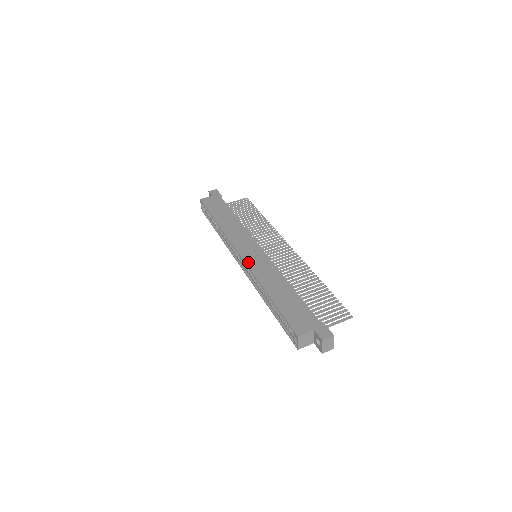
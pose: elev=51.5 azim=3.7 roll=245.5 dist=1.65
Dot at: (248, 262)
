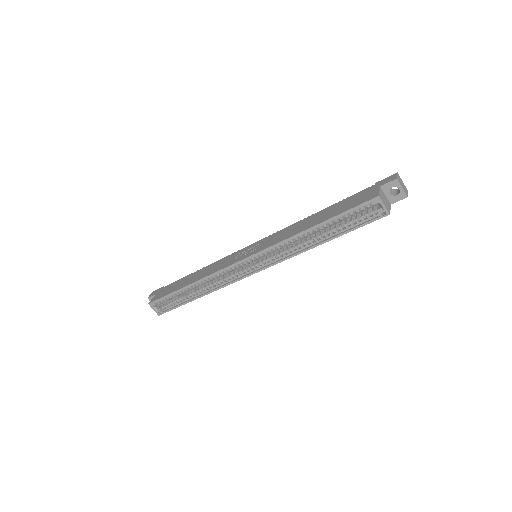
Dot at: (259, 250)
